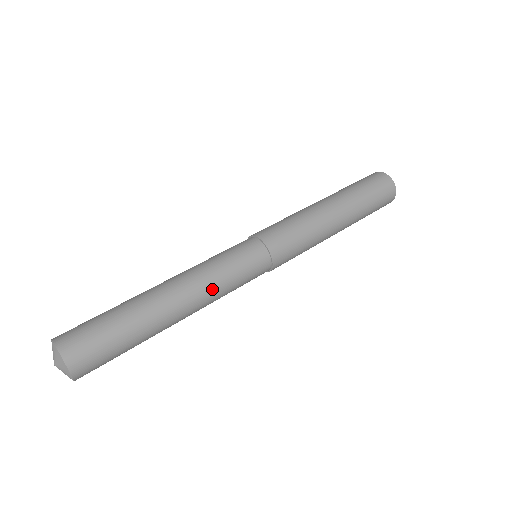
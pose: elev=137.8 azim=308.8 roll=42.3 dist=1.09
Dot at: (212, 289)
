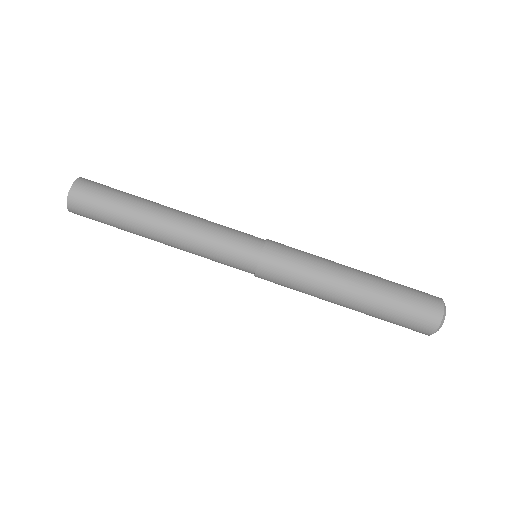
Dot at: (192, 246)
